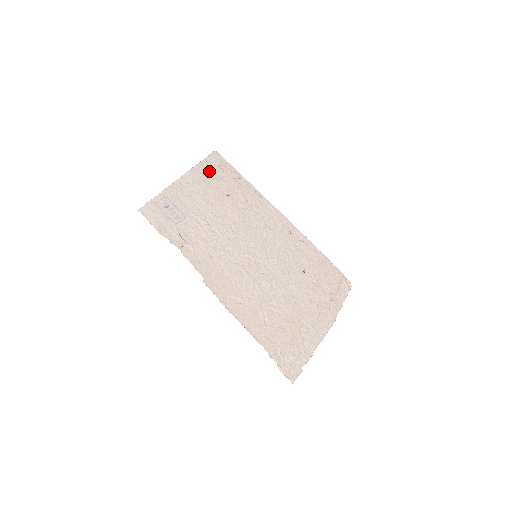
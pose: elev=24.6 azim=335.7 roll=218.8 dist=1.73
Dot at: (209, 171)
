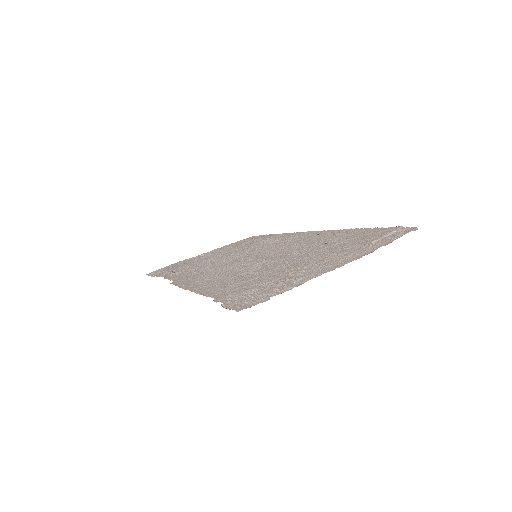
Dot at: (238, 243)
